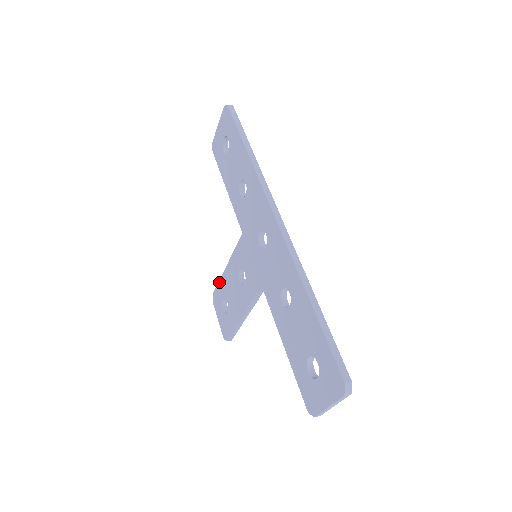
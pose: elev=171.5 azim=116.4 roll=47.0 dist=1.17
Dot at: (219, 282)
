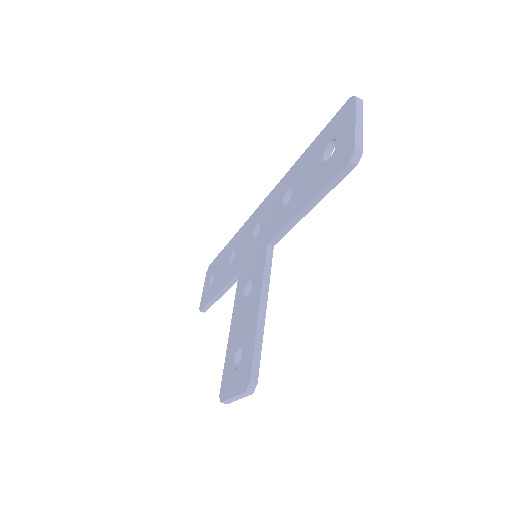
Dot at: (225, 361)
